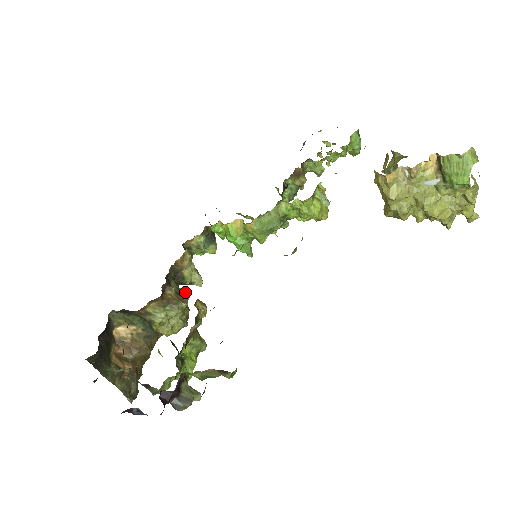
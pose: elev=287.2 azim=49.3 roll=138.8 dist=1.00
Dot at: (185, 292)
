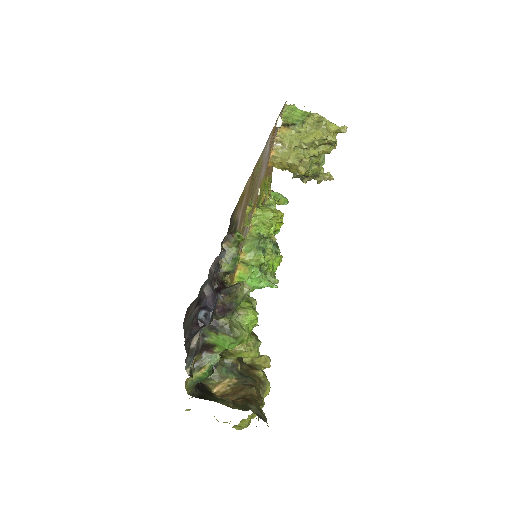
Dot at: (262, 355)
